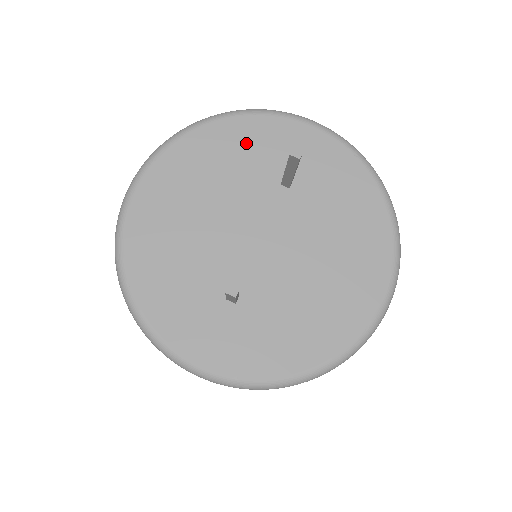
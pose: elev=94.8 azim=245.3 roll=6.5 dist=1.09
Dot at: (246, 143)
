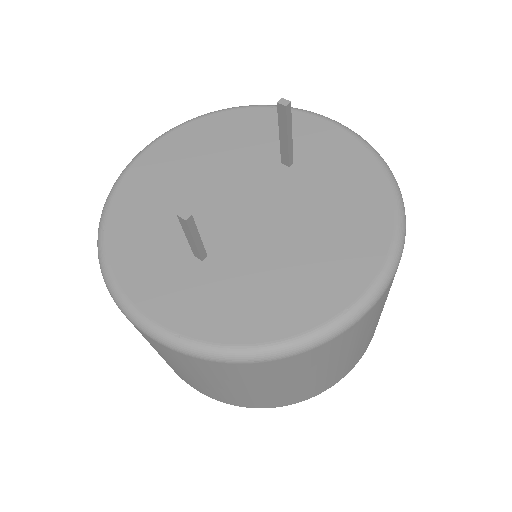
Dot at: (257, 128)
